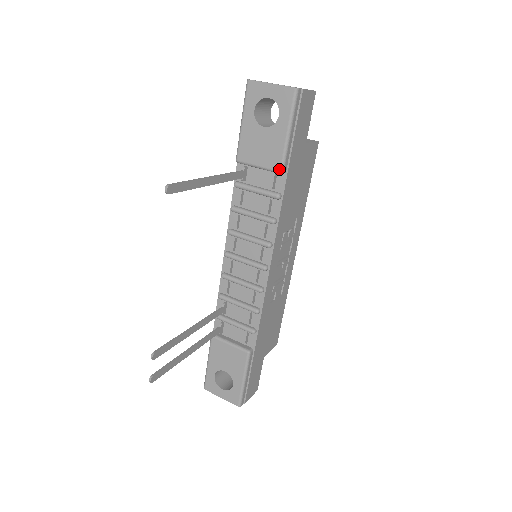
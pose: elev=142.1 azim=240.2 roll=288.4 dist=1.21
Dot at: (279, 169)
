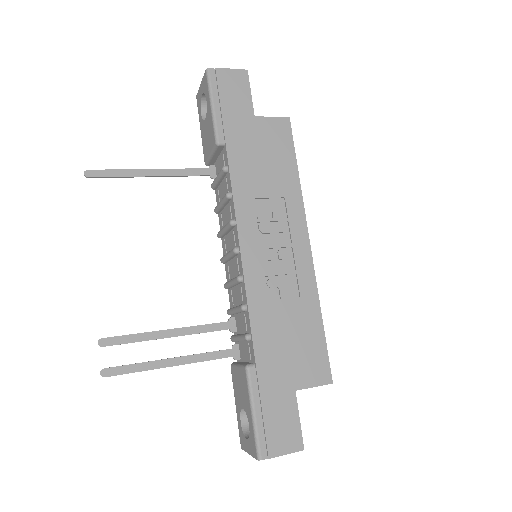
Dot at: (215, 142)
